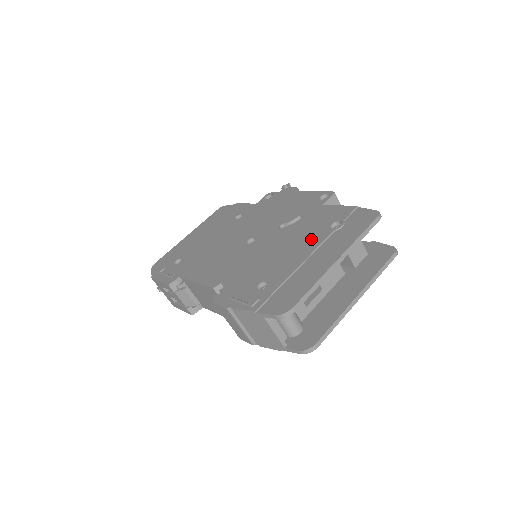
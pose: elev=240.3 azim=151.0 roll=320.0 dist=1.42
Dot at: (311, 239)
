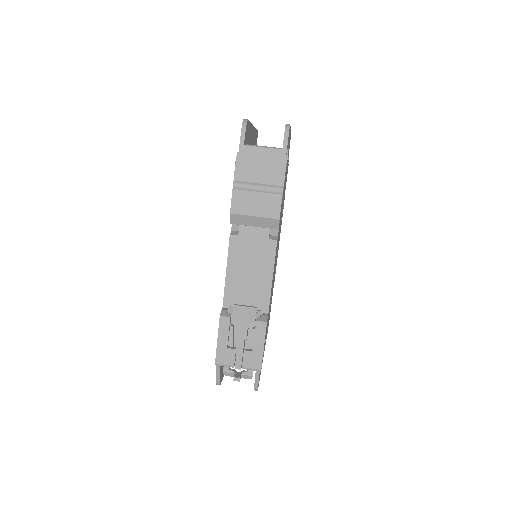
Dot at: occluded
